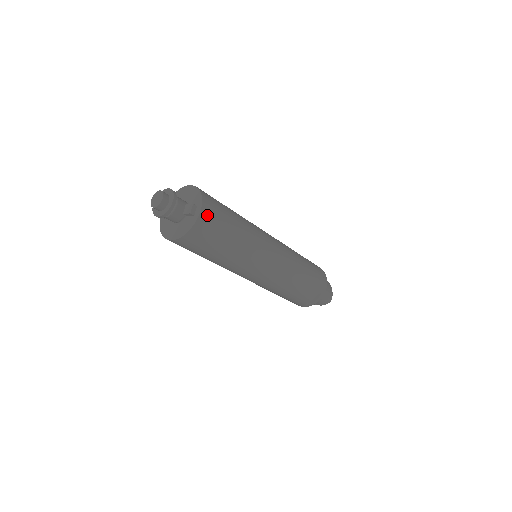
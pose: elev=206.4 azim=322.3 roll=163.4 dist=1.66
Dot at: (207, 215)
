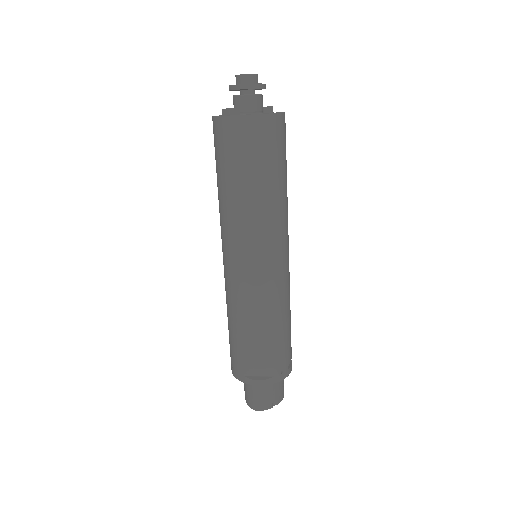
Dot at: occluded
